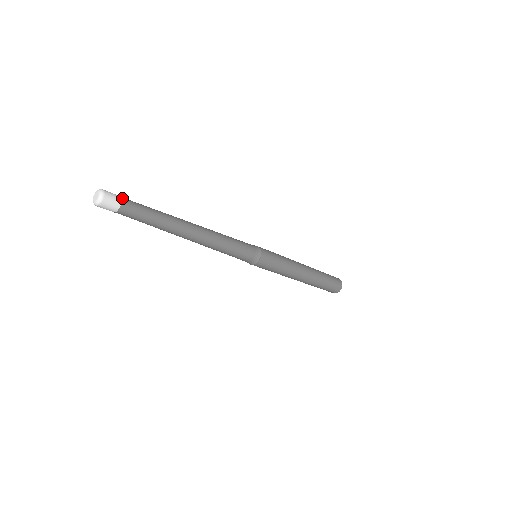
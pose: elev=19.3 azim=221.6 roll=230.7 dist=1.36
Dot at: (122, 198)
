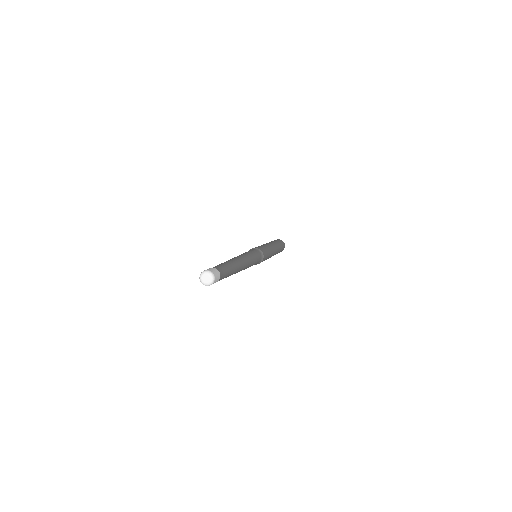
Dot at: (220, 273)
